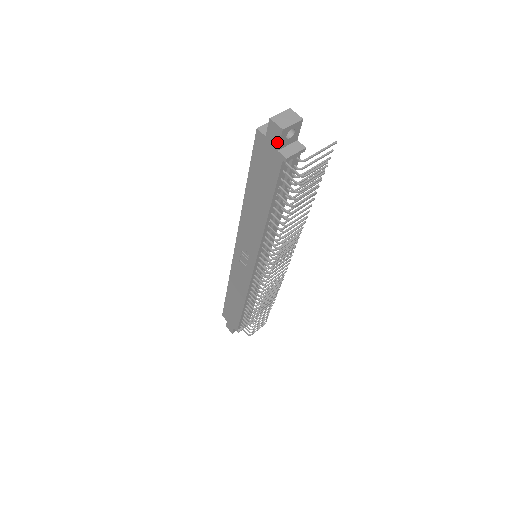
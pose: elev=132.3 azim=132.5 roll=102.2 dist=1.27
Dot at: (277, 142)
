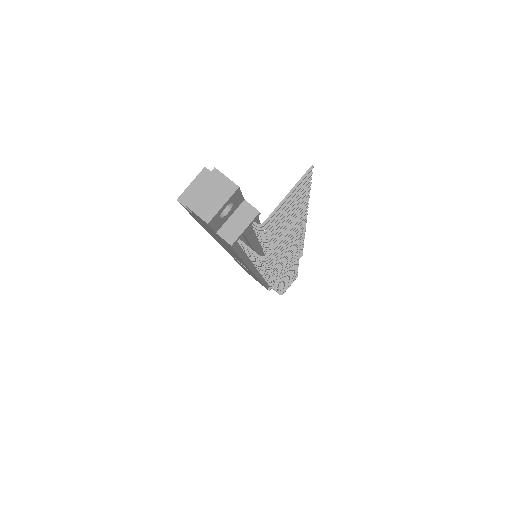
Dot at: (209, 227)
